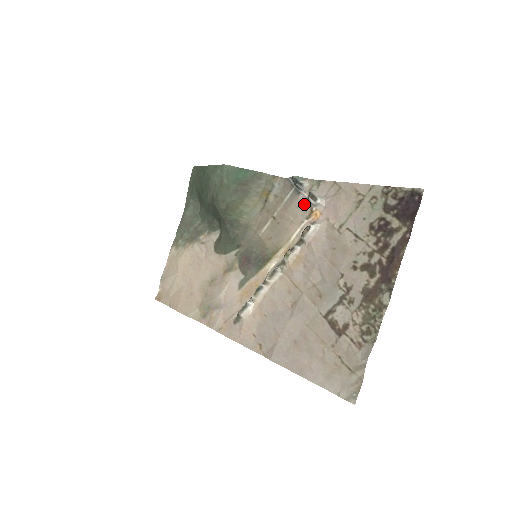
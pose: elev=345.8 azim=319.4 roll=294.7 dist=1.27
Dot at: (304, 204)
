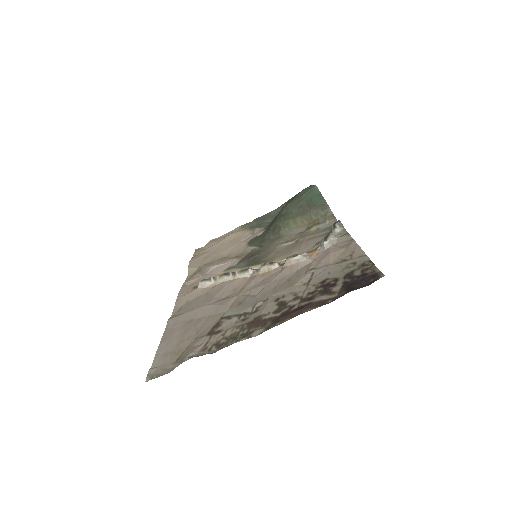
Dot at: (319, 242)
